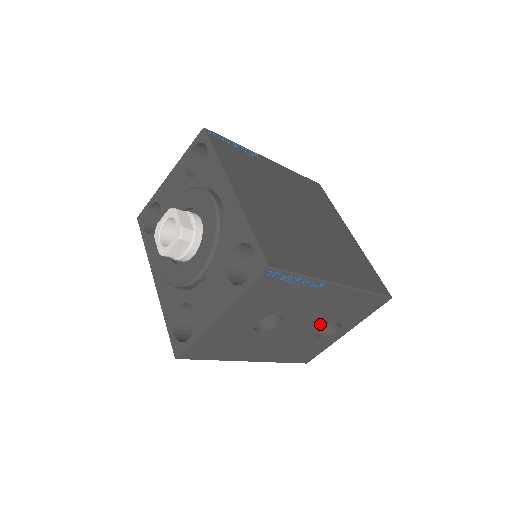
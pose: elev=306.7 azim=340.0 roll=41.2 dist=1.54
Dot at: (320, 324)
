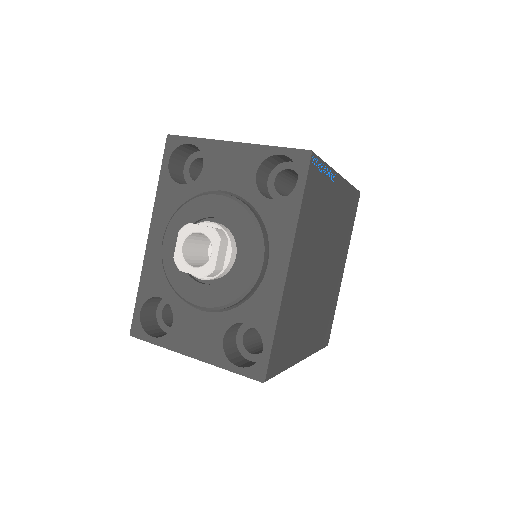
Dot at: occluded
